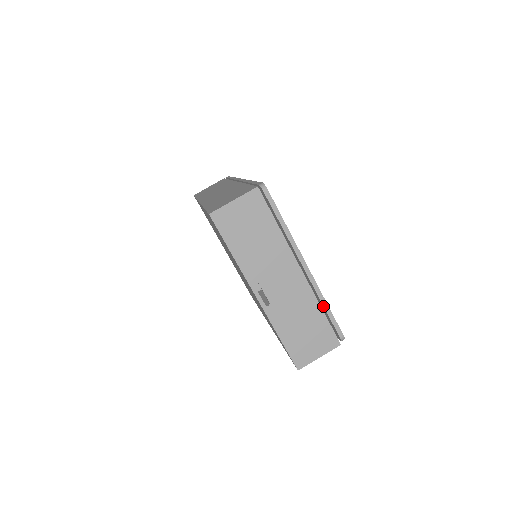
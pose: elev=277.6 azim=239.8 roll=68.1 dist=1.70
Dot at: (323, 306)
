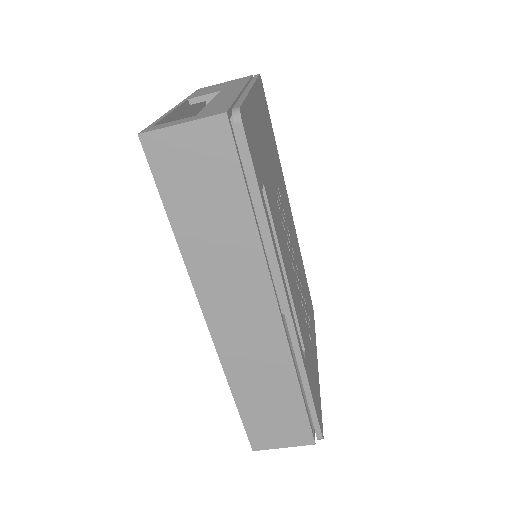
Dot at: occluded
